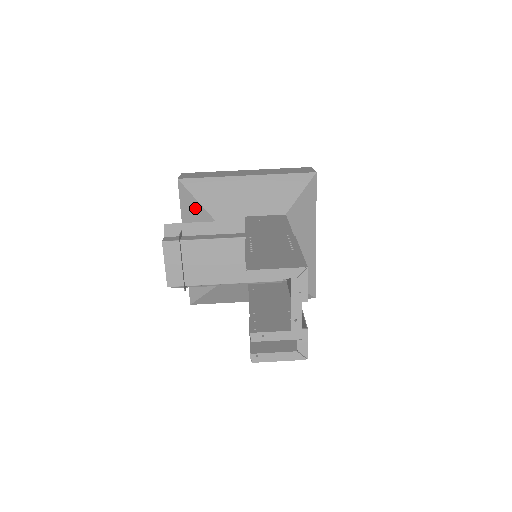
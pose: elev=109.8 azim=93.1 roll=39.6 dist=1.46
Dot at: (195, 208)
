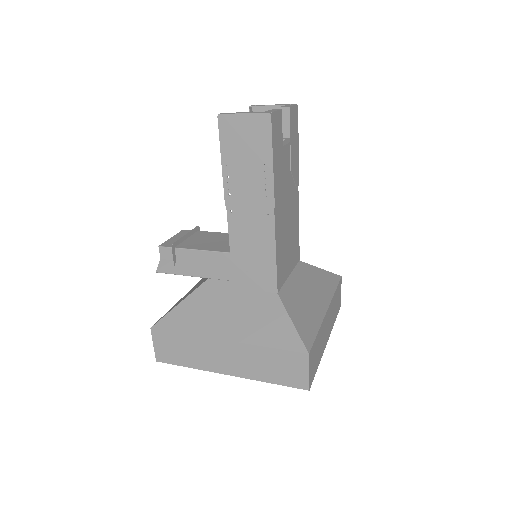
Dot at: occluded
